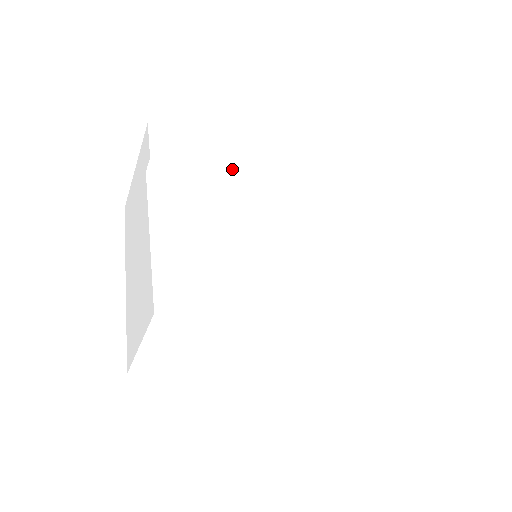
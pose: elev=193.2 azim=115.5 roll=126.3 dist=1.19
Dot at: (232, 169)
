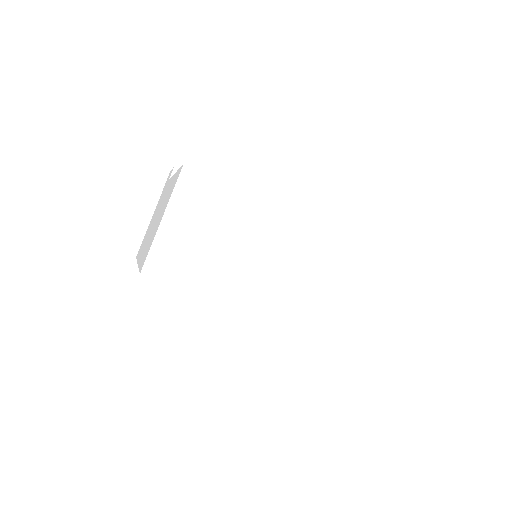
Dot at: occluded
